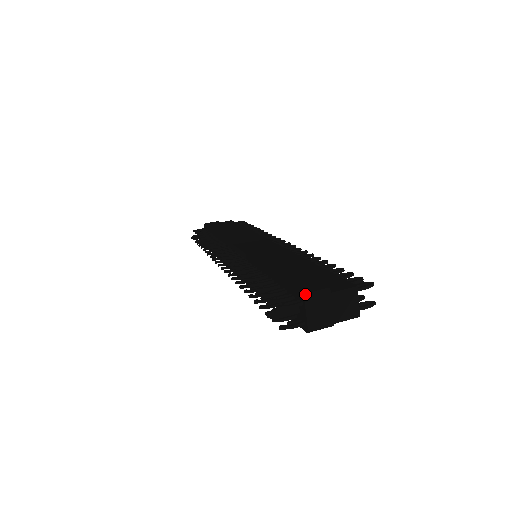
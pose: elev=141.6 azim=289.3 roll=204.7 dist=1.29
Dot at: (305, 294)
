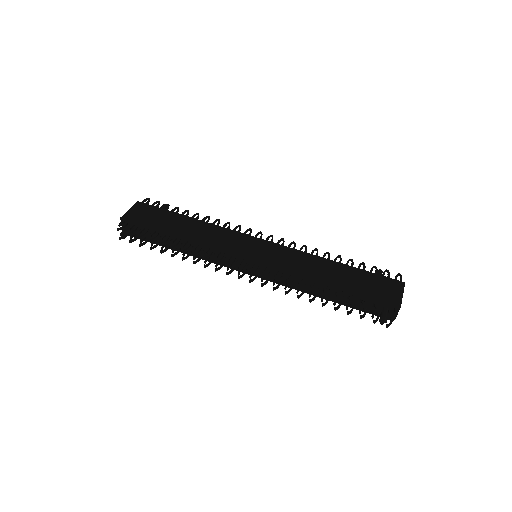
Dot at: (400, 303)
